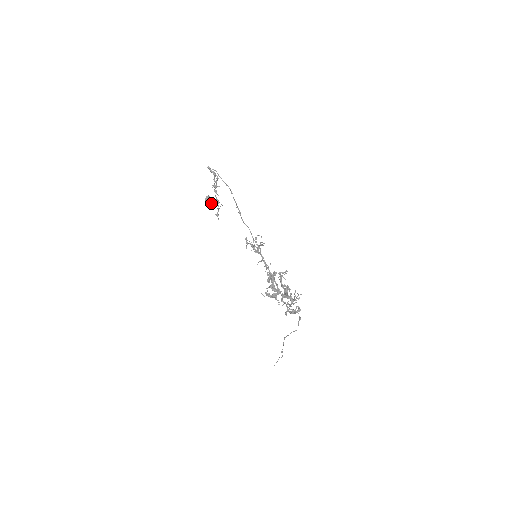
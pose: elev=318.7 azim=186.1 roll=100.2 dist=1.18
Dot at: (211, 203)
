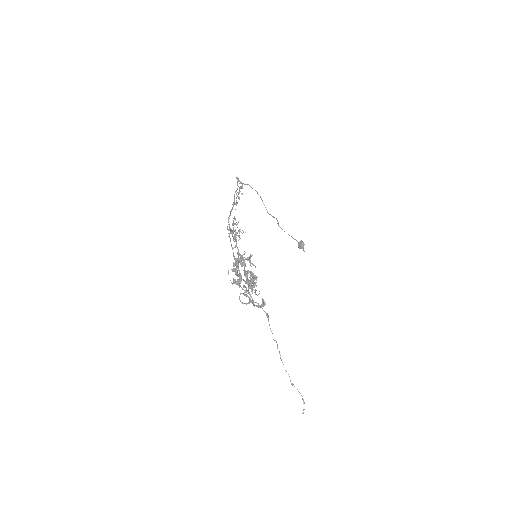
Dot at: (301, 247)
